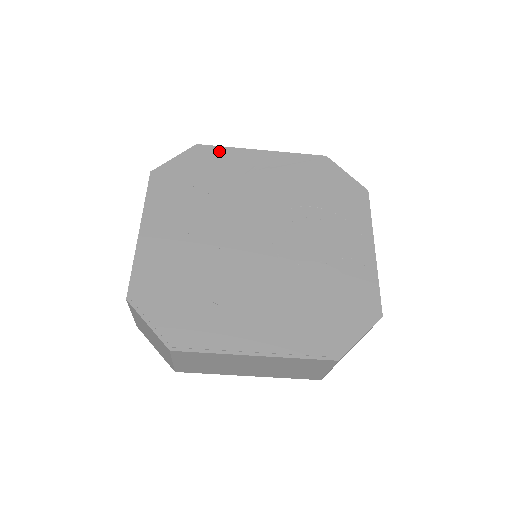
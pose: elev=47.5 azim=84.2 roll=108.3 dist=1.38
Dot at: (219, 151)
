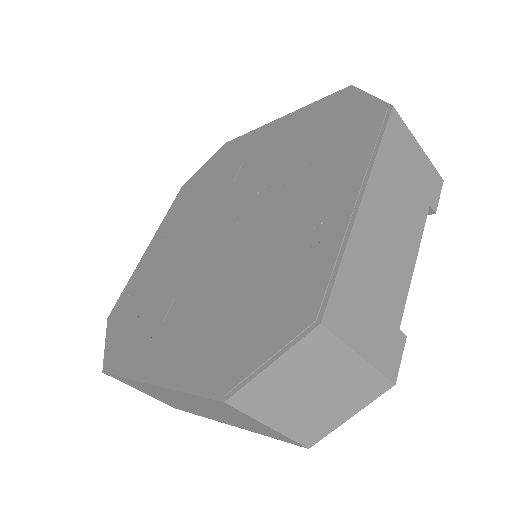
Dot at: (239, 140)
